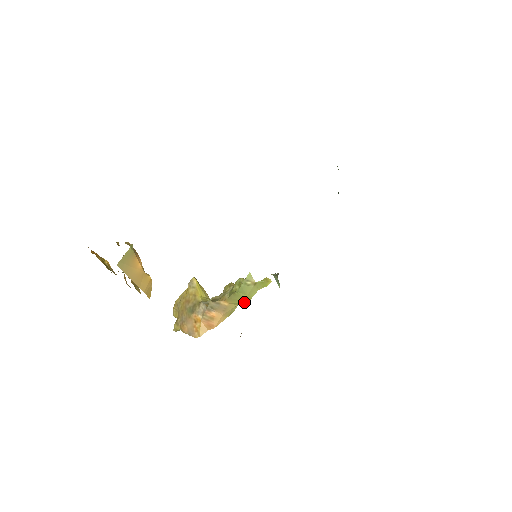
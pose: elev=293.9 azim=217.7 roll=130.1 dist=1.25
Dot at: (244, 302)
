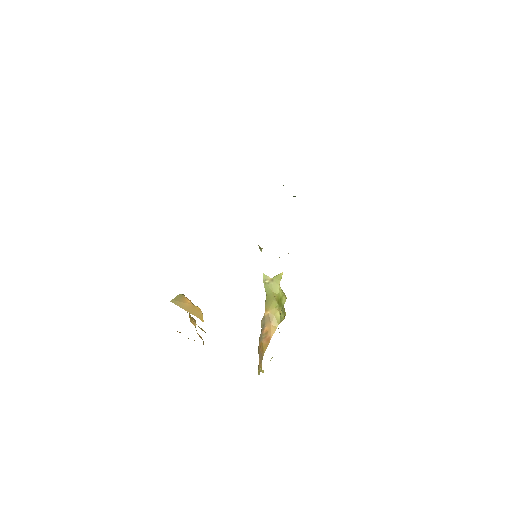
Dot at: (275, 301)
